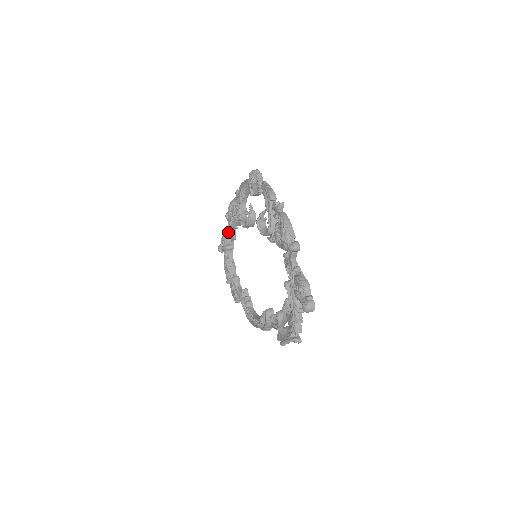
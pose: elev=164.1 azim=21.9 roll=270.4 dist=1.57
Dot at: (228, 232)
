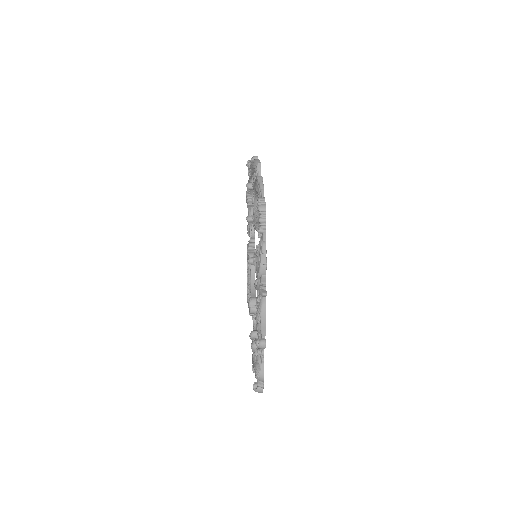
Dot at: (251, 174)
